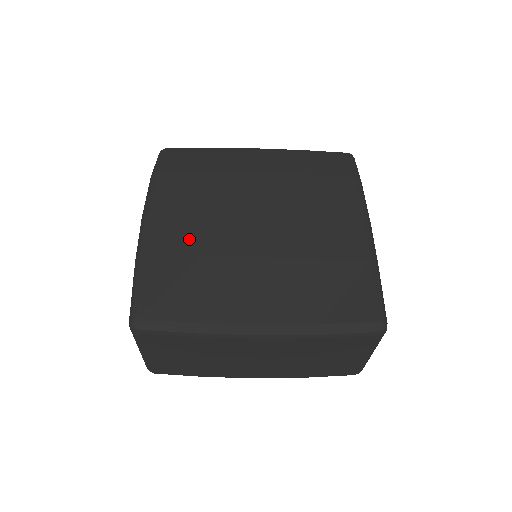
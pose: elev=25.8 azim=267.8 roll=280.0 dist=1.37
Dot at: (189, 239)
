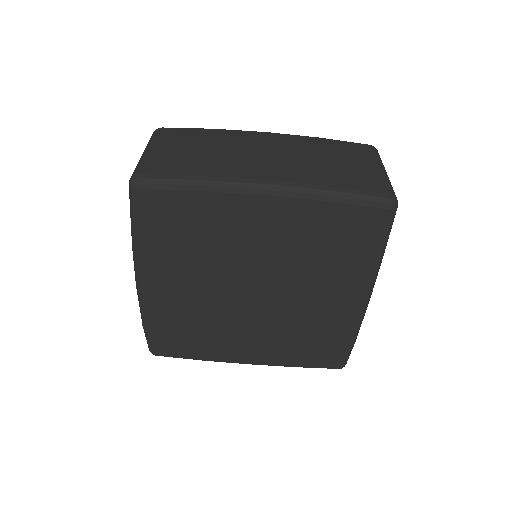
Dot at: occluded
